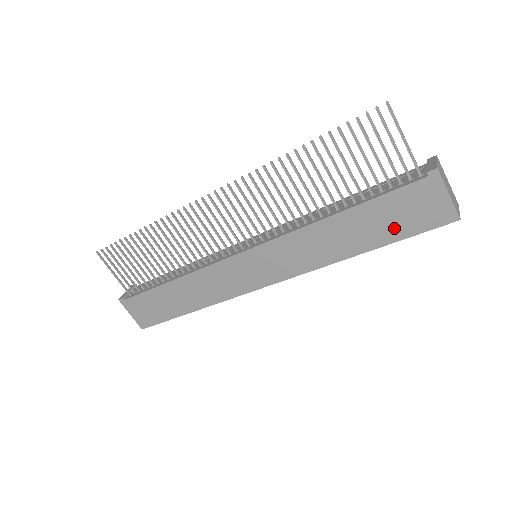
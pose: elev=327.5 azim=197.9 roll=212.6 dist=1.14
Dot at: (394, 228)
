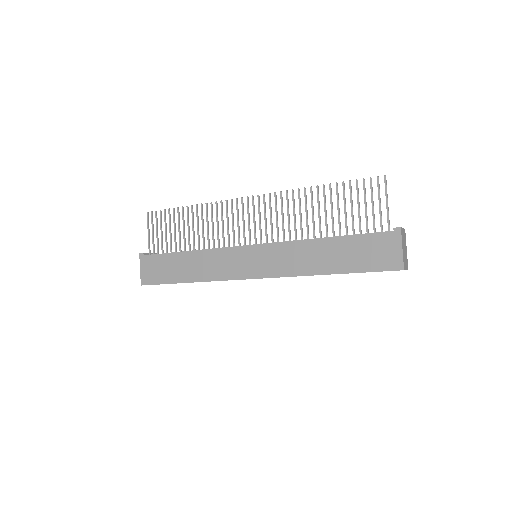
Dot at: (359, 261)
